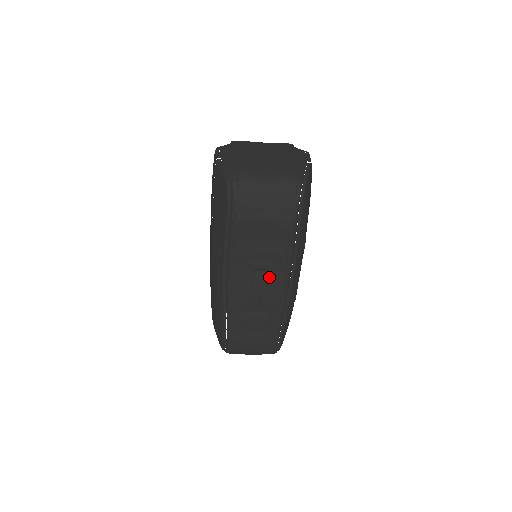
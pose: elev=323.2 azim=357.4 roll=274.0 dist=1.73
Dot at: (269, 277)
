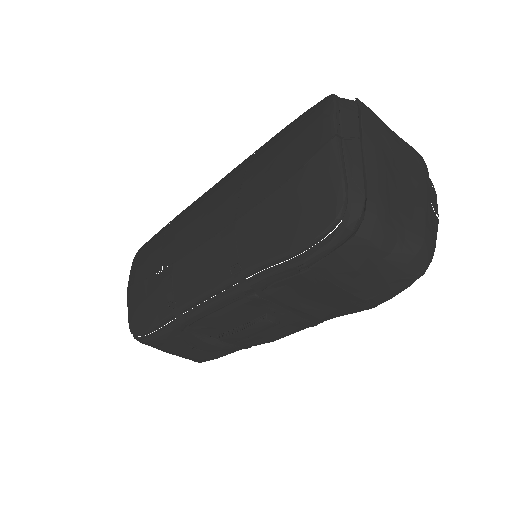
Dot at: (275, 326)
